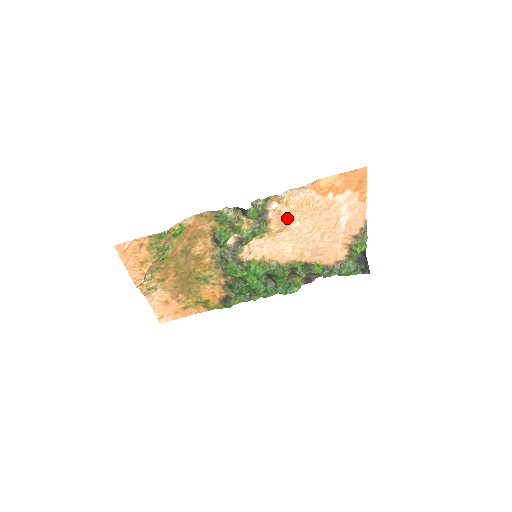
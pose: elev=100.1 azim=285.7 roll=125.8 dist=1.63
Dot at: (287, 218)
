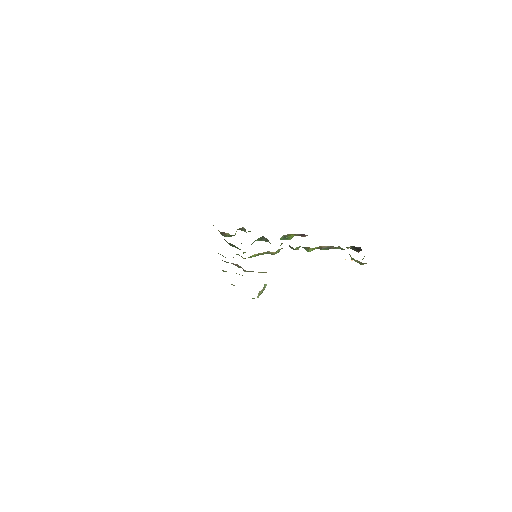
Dot at: occluded
